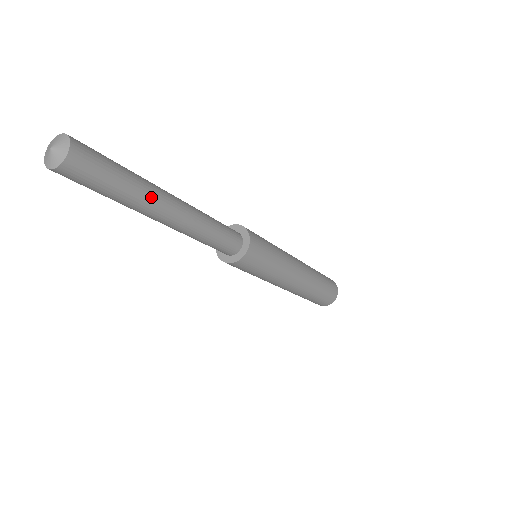
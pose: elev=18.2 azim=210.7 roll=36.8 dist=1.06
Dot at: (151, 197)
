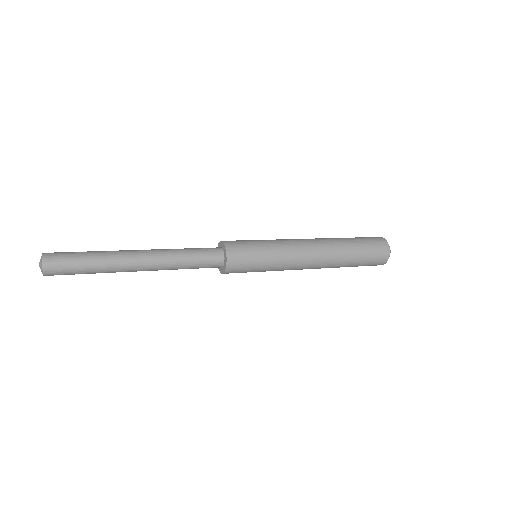
Dot at: (115, 261)
